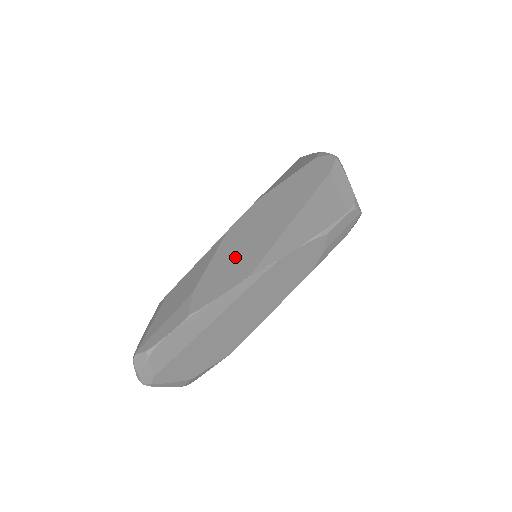
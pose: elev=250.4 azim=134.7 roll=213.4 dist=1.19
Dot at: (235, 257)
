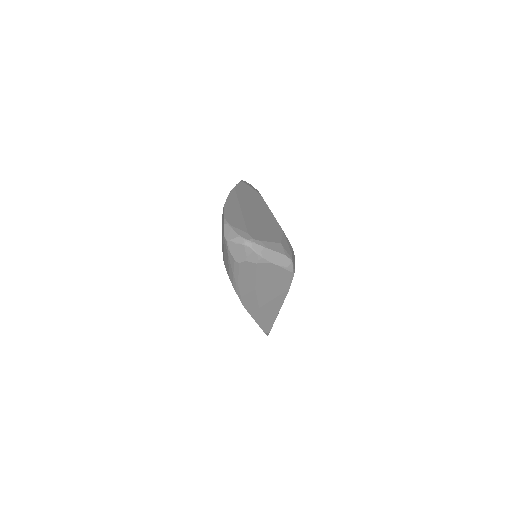
Dot at: occluded
